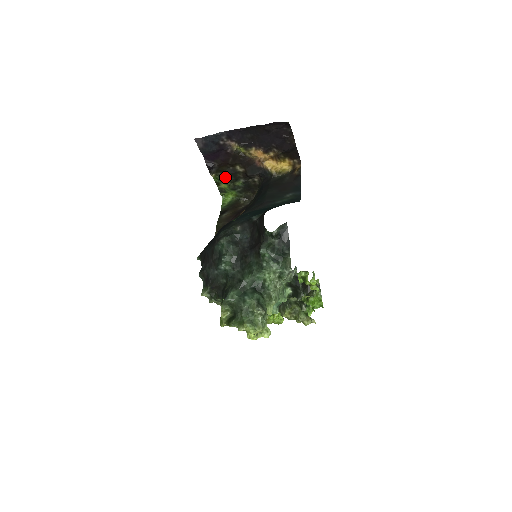
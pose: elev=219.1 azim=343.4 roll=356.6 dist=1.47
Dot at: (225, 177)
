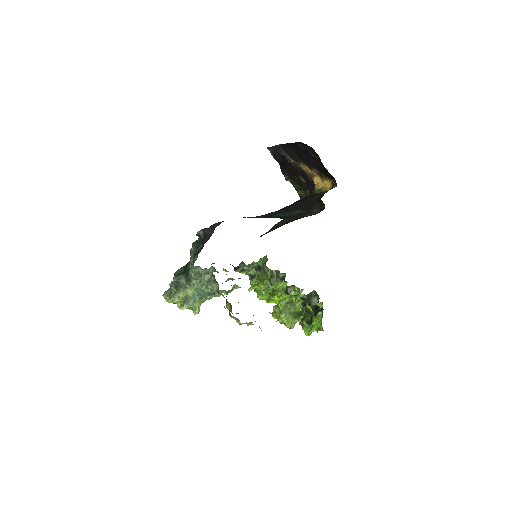
Dot at: (297, 185)
